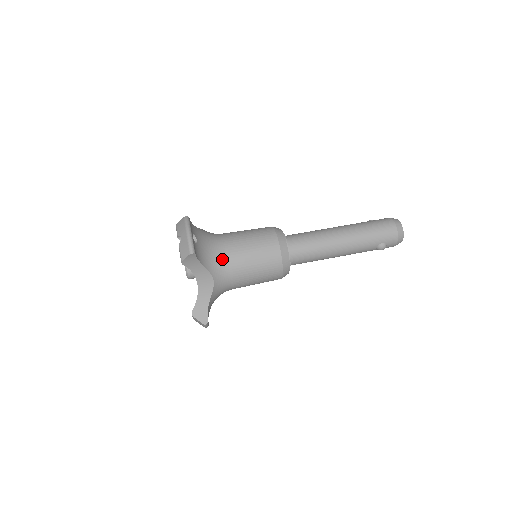
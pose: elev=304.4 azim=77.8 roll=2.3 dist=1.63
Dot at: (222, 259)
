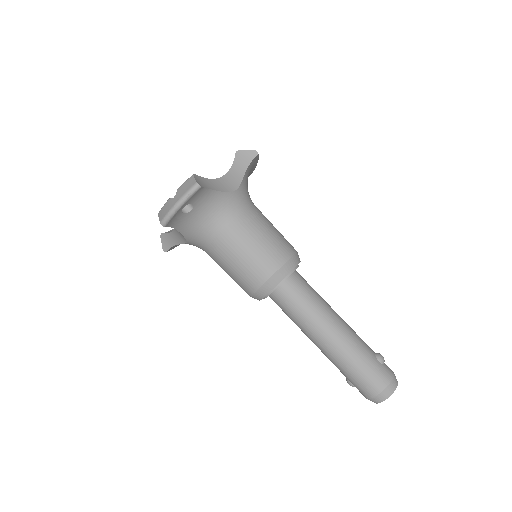
Dot at: (207, 239)
